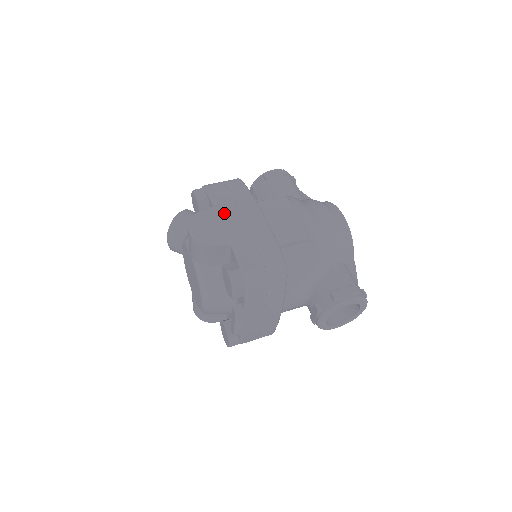
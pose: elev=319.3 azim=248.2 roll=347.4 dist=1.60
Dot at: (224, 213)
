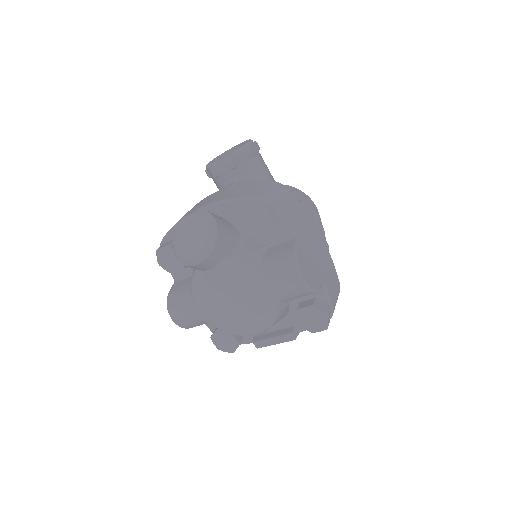
Dot at: (309, 246)
